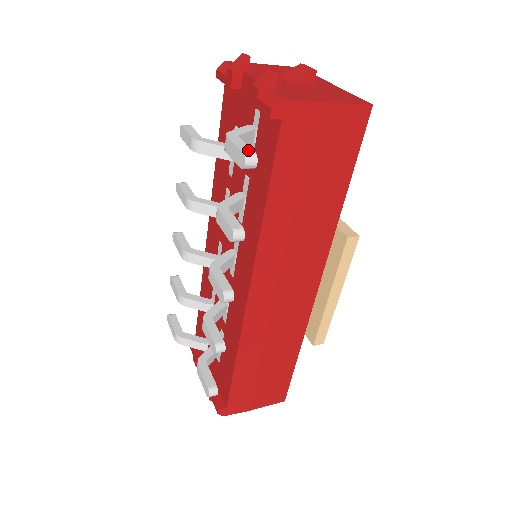
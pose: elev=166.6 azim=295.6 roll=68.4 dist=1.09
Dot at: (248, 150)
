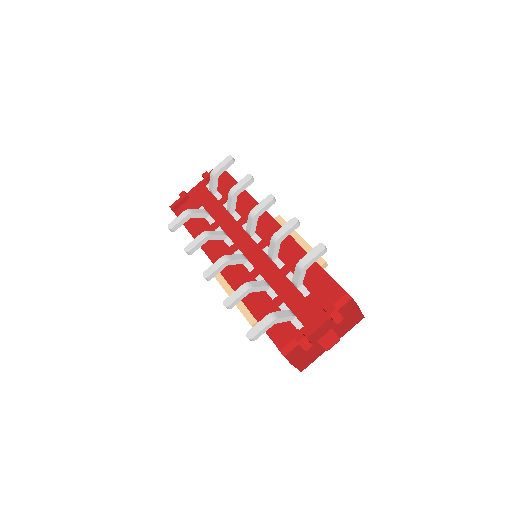
Dot at: occluded
